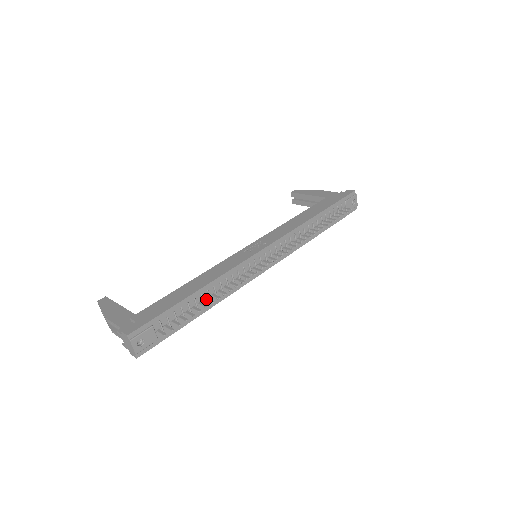
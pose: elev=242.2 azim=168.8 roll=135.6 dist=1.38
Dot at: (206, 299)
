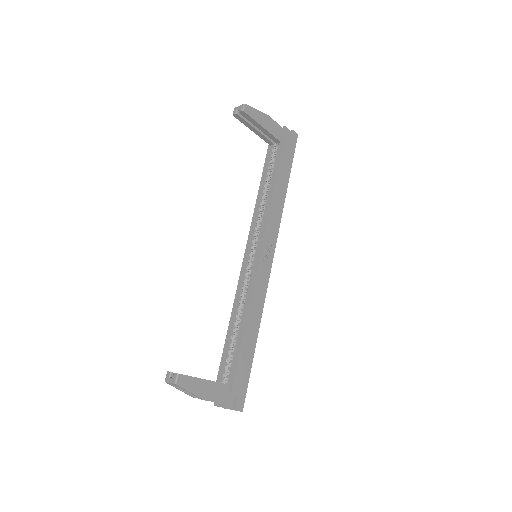
Dot at: occluded
